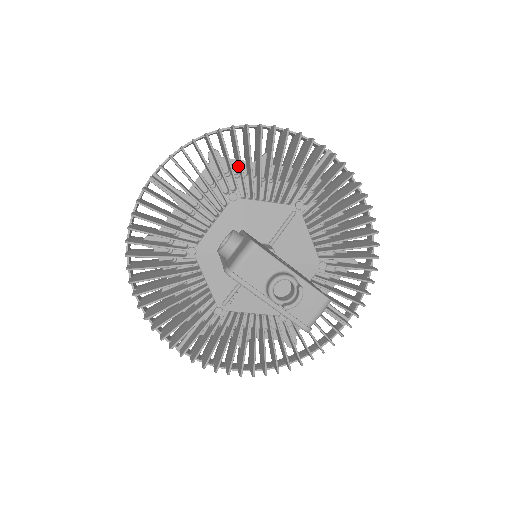
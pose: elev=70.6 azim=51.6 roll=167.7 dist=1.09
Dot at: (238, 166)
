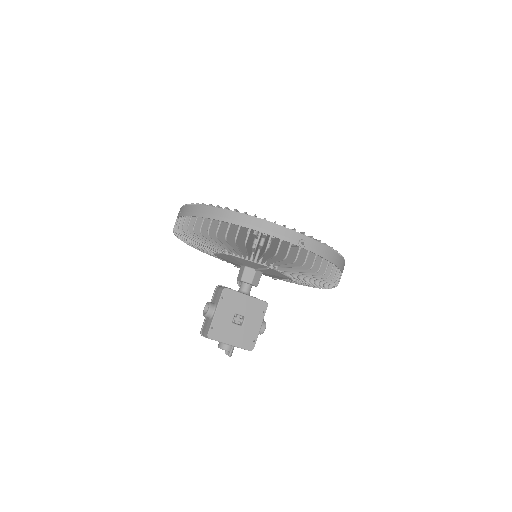
Dot at: occluded
